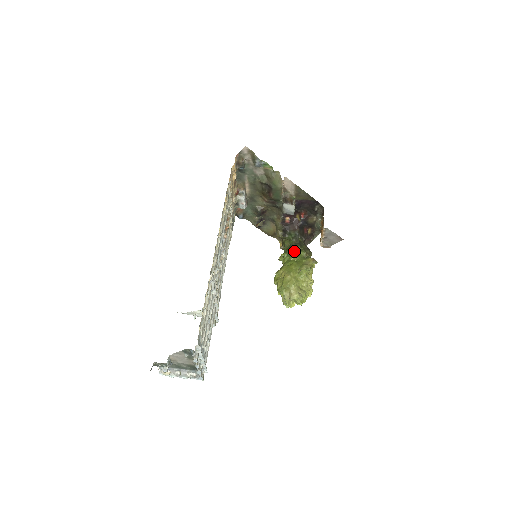
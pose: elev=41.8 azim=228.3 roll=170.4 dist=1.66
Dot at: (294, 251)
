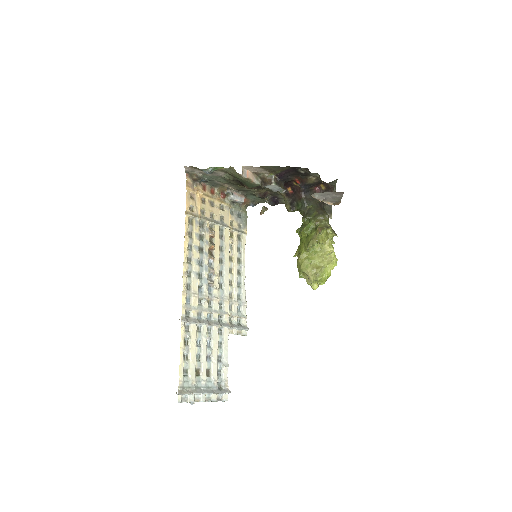
Dot at: (303, 225)
